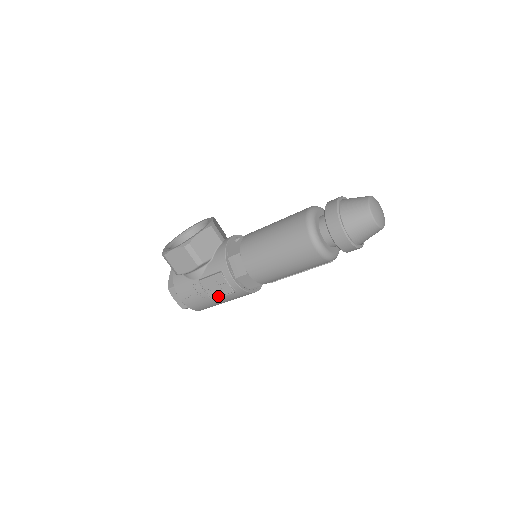
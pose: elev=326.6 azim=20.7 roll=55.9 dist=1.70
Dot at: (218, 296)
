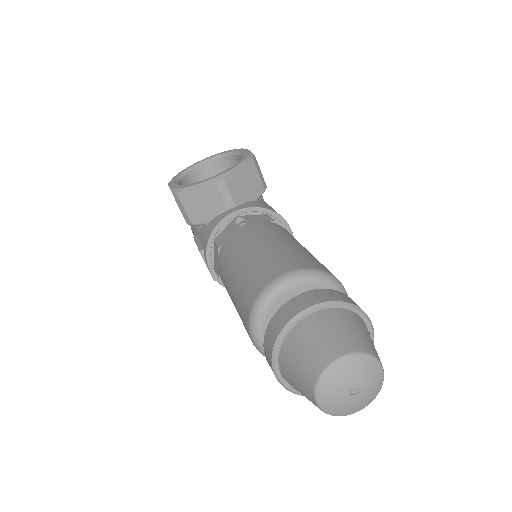
Dot at: occluded
